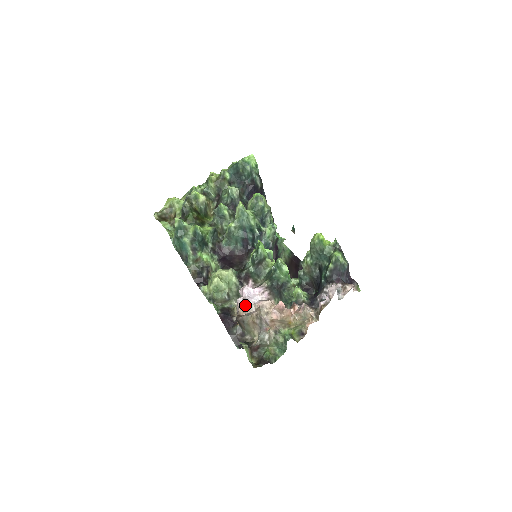
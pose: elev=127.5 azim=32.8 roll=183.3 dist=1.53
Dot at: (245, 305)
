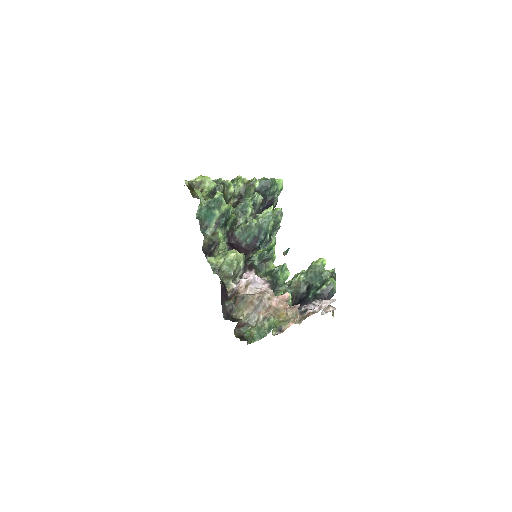
Dot at: (248, 286)
